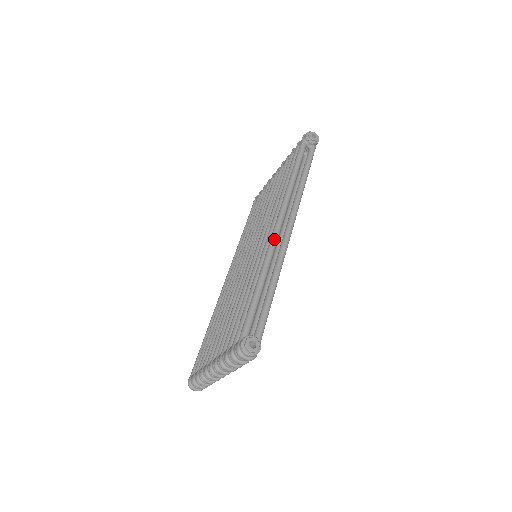
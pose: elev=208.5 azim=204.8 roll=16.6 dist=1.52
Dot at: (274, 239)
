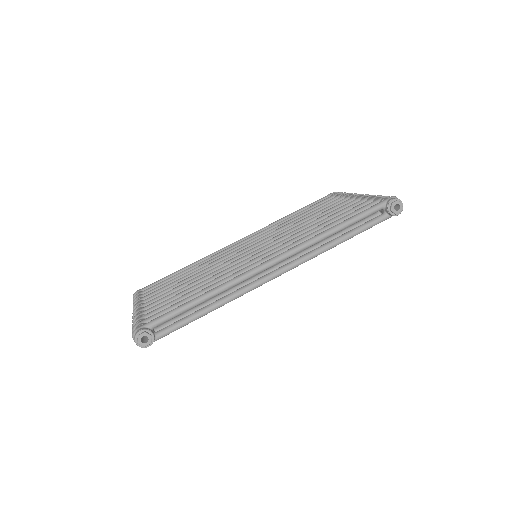
Dot at: (252, 273)
